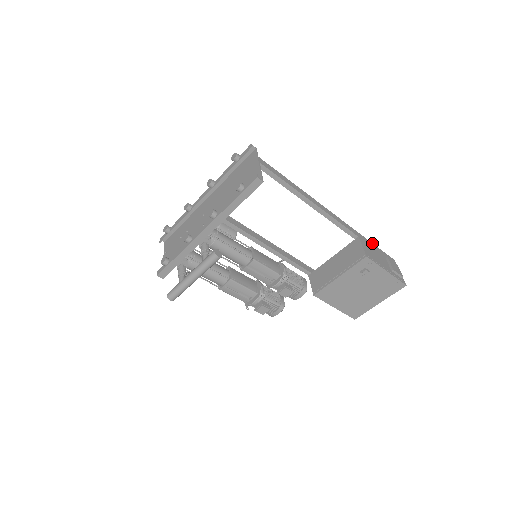
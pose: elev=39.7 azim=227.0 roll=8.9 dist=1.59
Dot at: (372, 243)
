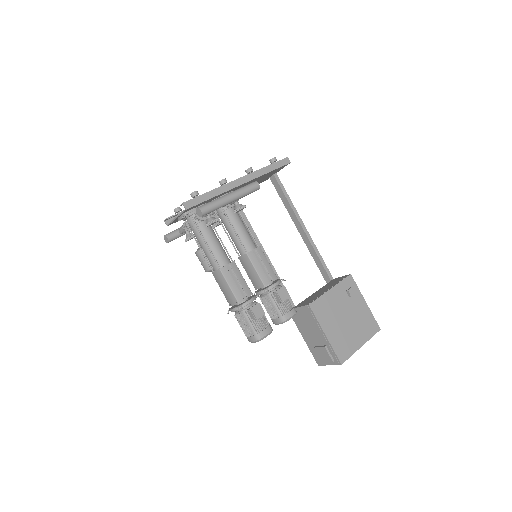
Dot at: occluded
